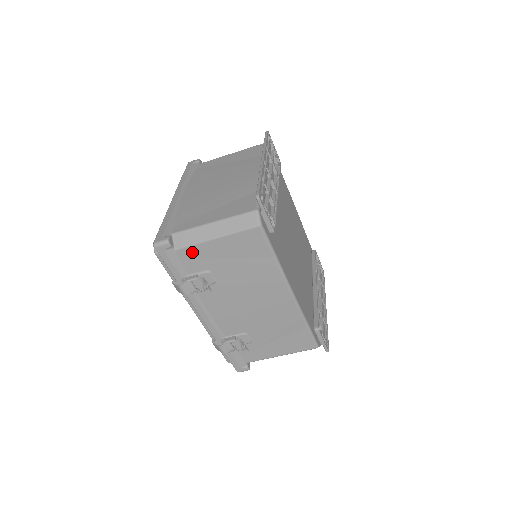
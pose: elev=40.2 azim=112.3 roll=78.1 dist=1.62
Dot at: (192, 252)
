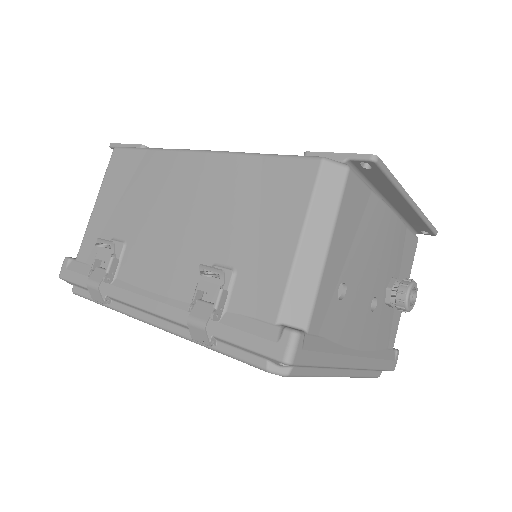
Dot at: (88, 242)
